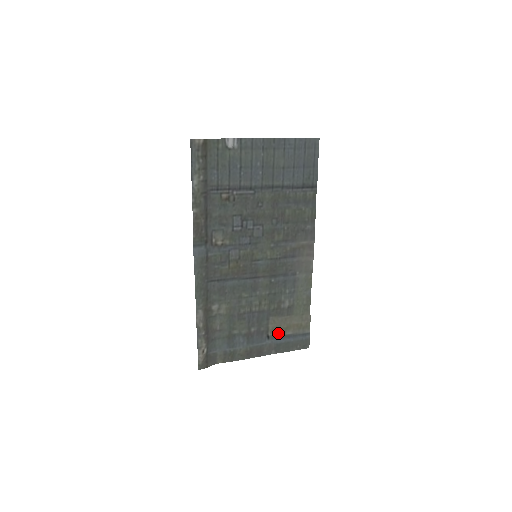
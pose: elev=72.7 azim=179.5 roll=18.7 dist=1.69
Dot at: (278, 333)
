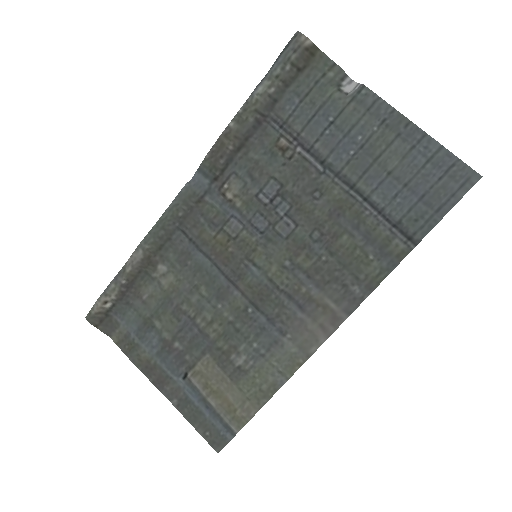
Dot at: (200, 385)
